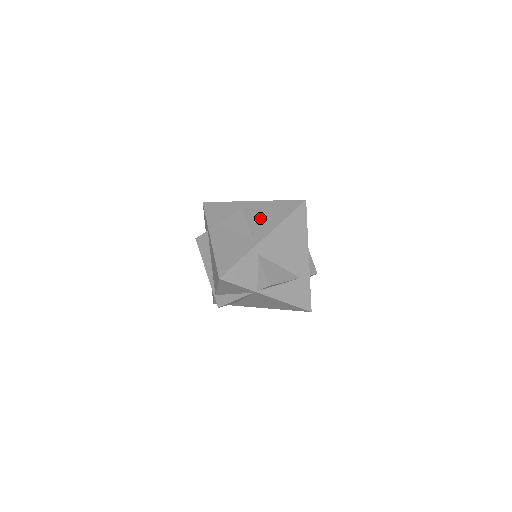
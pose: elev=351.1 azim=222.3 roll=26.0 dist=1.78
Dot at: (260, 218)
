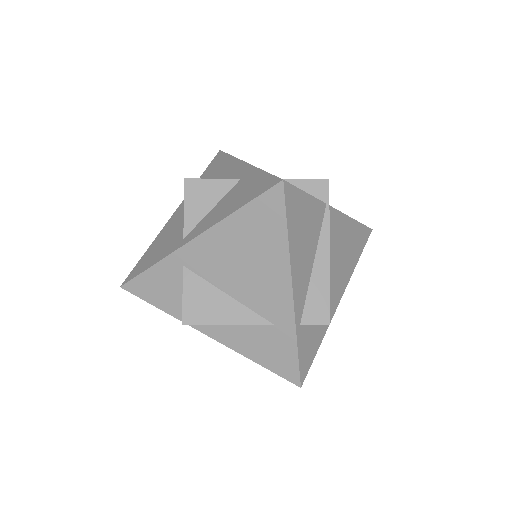
Dot at: (221, 199)
